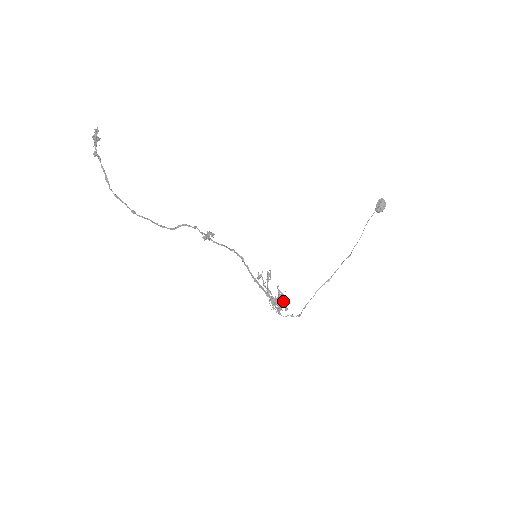
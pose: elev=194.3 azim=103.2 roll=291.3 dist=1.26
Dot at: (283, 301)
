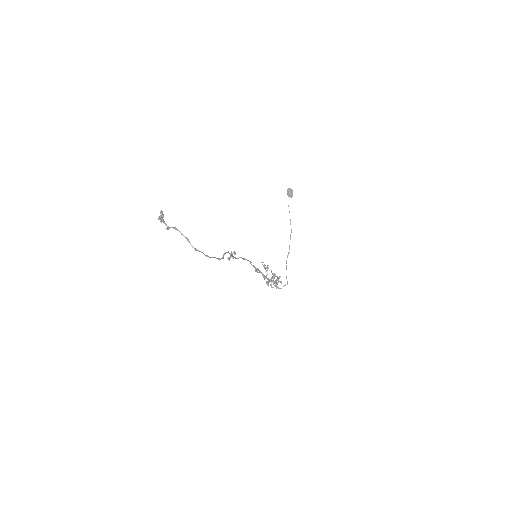
Dot at: (278, 278)
